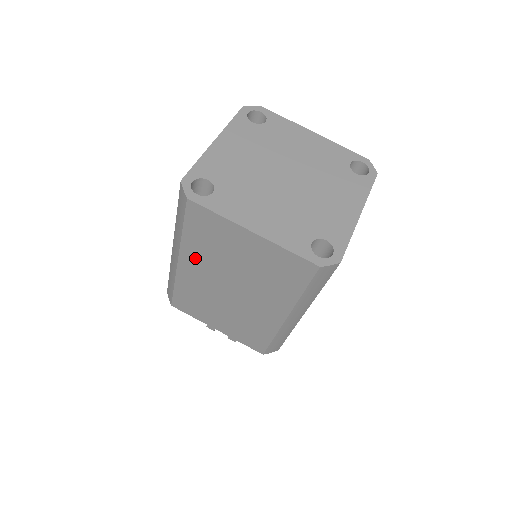
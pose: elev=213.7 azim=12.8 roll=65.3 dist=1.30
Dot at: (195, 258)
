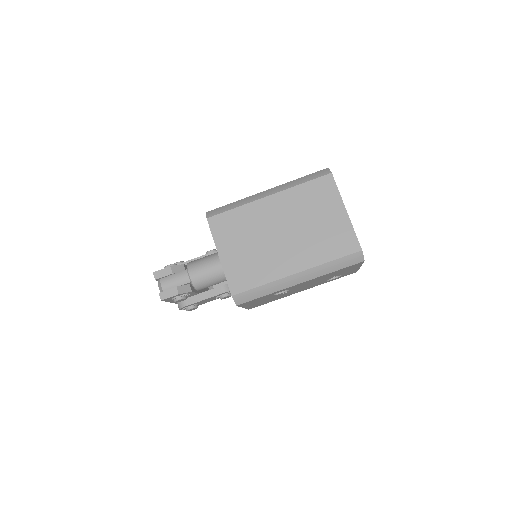
Dot at: (286, 201)
